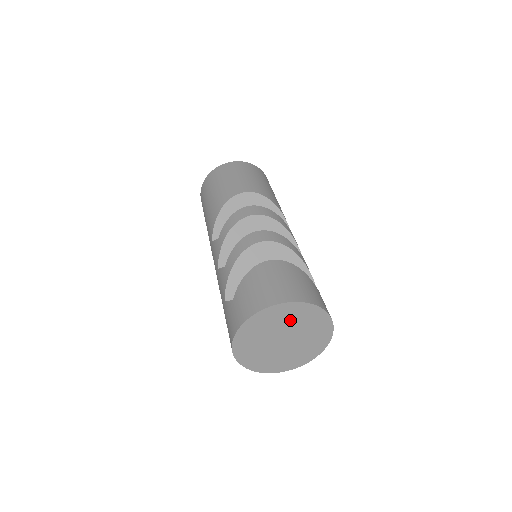
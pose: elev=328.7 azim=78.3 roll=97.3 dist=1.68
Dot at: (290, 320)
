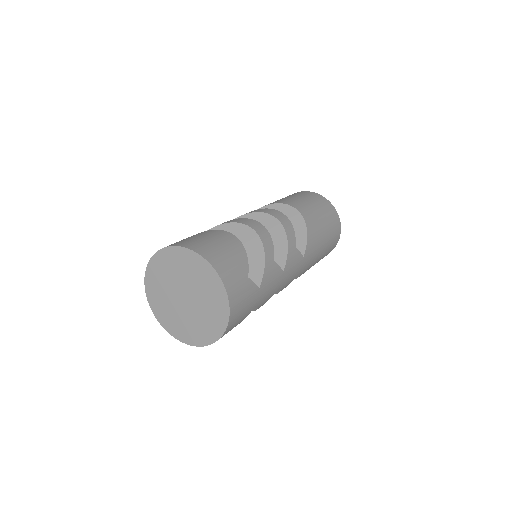
Dot at: (191, 274)
